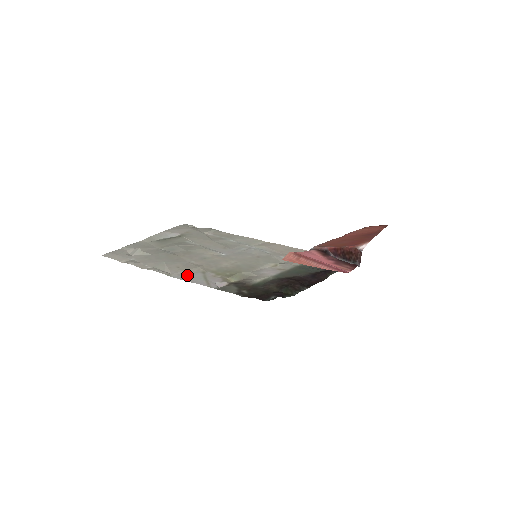
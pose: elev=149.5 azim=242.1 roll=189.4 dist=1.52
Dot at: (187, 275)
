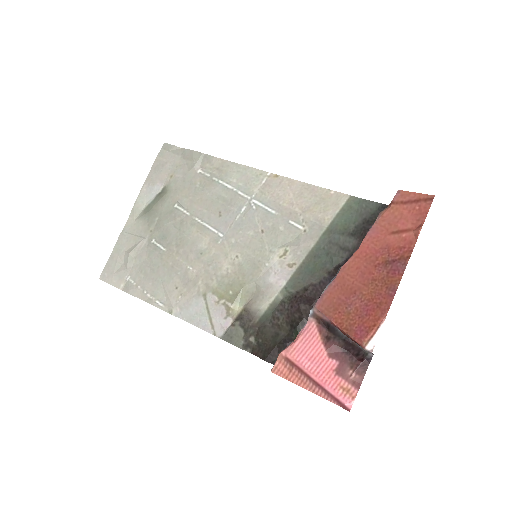
Dot at: (189, 308)
